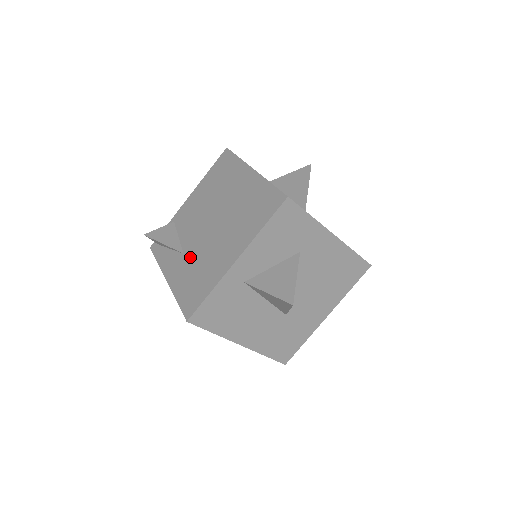
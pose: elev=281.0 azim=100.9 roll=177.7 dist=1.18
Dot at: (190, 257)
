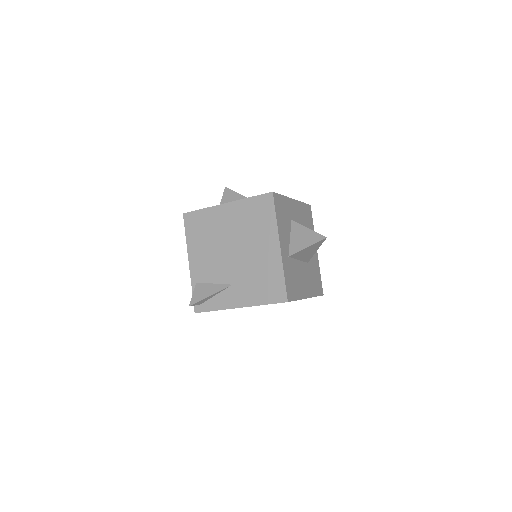
Dot at: (241, 280)
